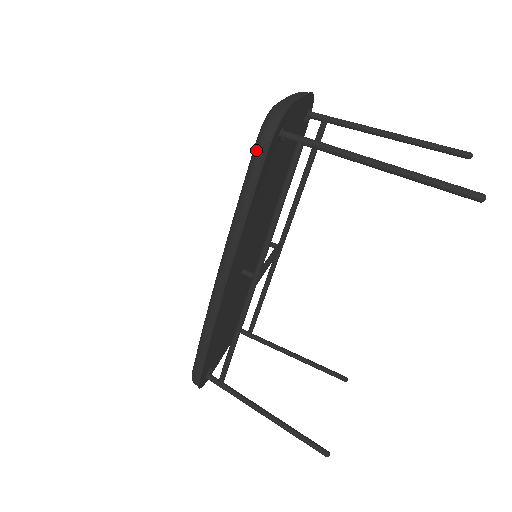
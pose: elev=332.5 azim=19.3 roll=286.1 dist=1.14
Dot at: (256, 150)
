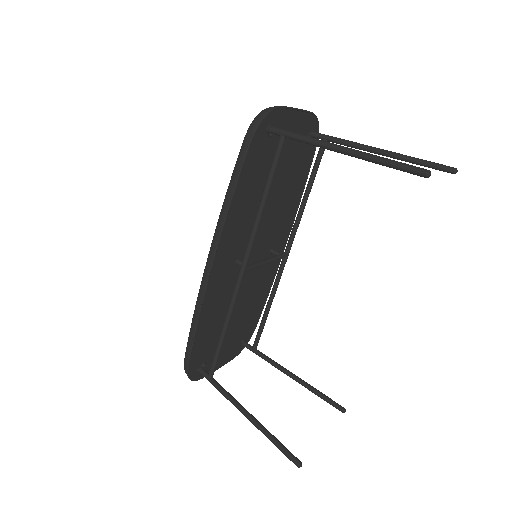
Dot at: (245, 138)
